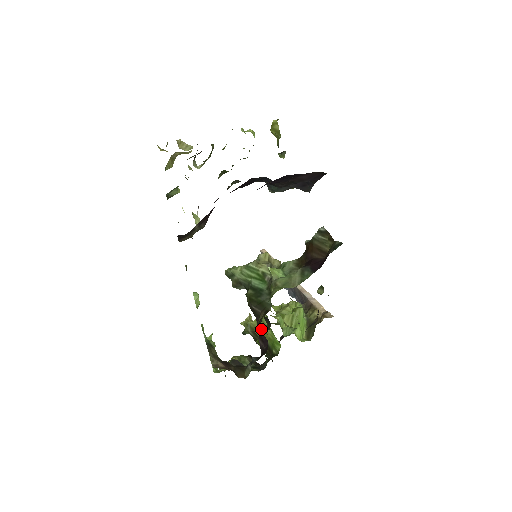
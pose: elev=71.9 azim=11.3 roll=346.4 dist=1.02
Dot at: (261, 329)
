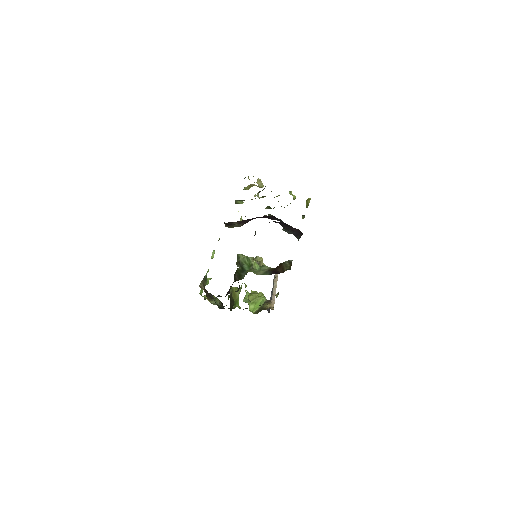
Dot at: (235, 293)
